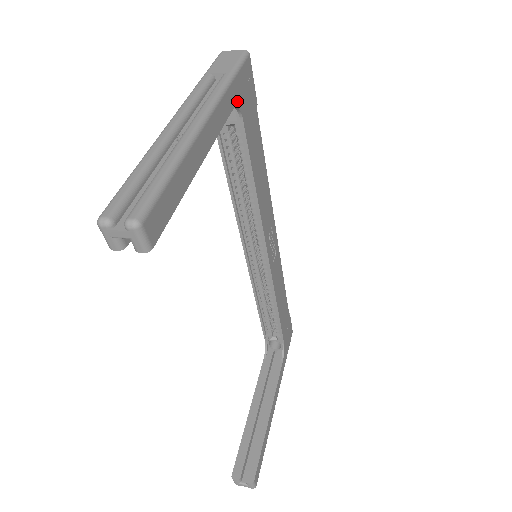
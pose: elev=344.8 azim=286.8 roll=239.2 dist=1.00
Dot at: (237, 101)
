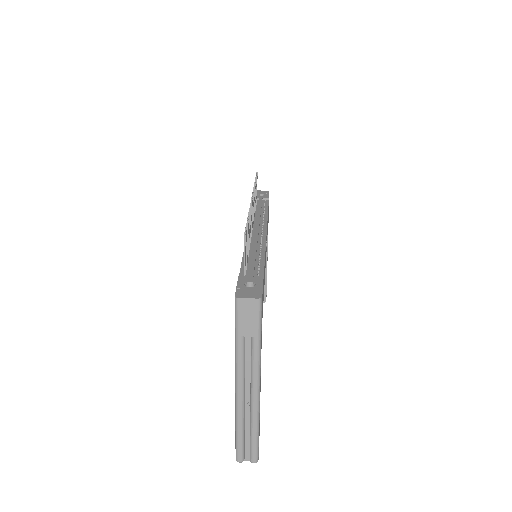
Dot at: occluded
